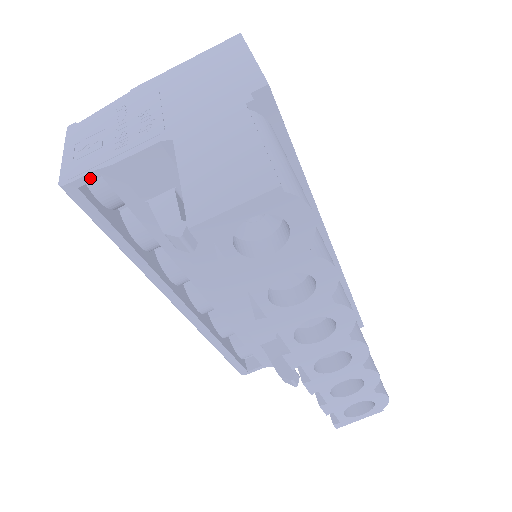
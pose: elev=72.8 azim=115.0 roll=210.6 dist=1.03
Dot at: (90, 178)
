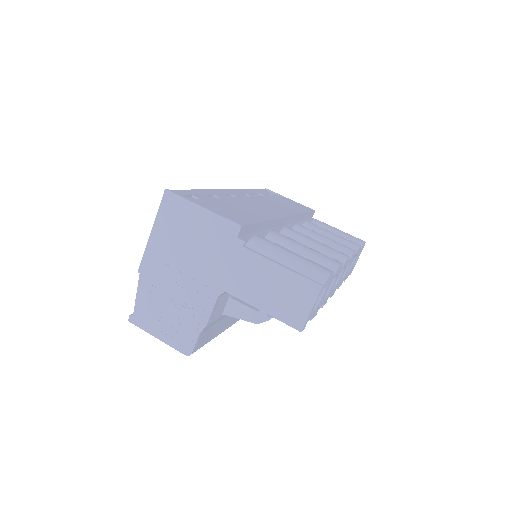
Dot at: (198, 339)
